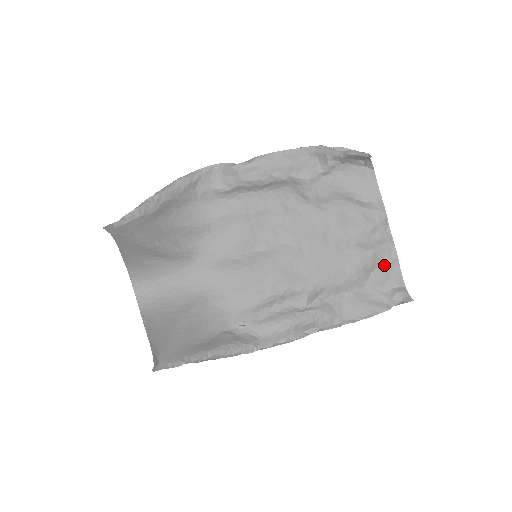
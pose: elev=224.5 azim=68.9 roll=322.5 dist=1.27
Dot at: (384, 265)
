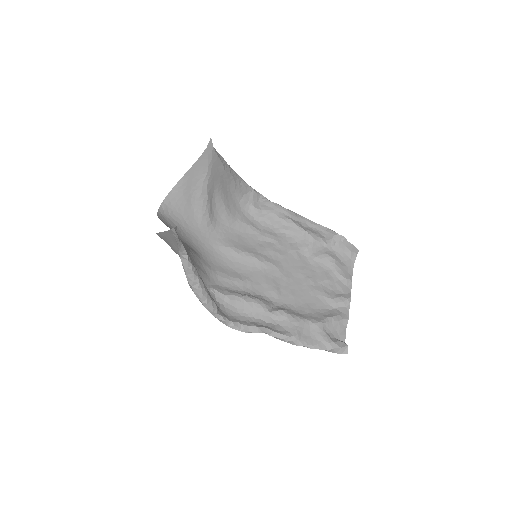
Dot at: (338, 318)
